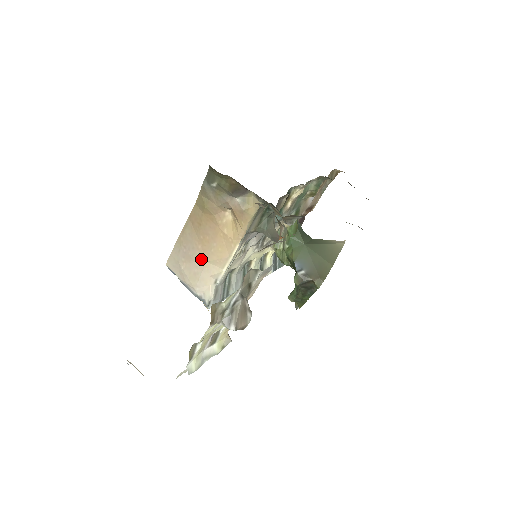
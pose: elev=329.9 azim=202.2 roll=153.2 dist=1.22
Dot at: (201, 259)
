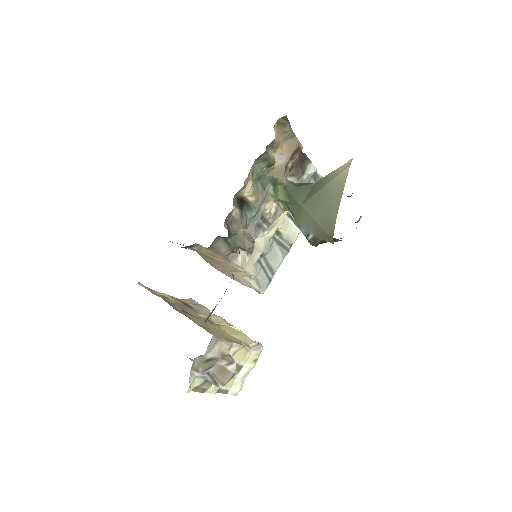
Dot at: (227, 271)
